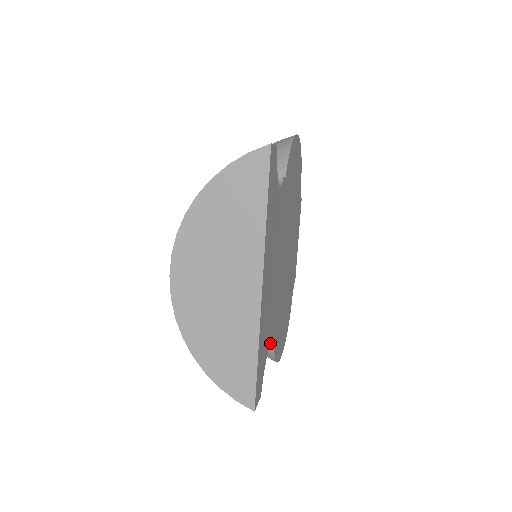
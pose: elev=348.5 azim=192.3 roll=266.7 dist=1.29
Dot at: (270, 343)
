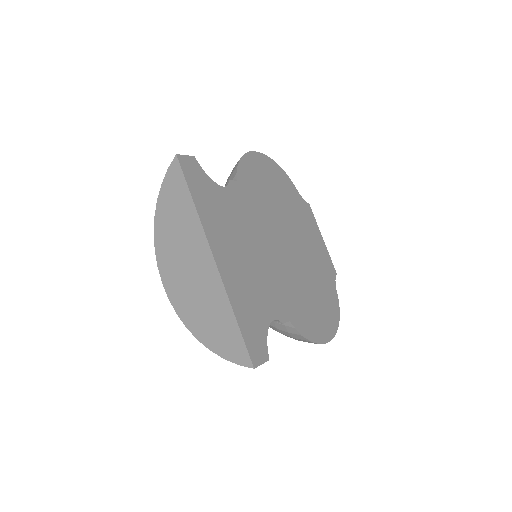
Dot at: (274, 316)
